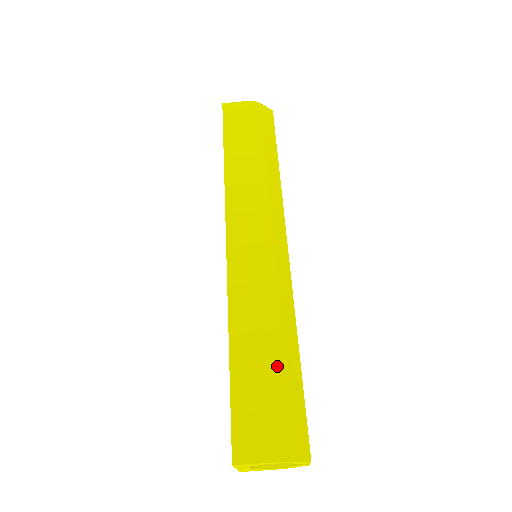
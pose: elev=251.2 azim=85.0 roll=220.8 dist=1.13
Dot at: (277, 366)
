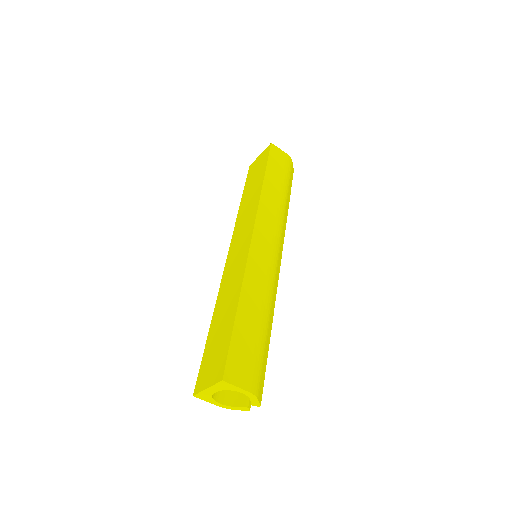
Dot at: (264, 333)
